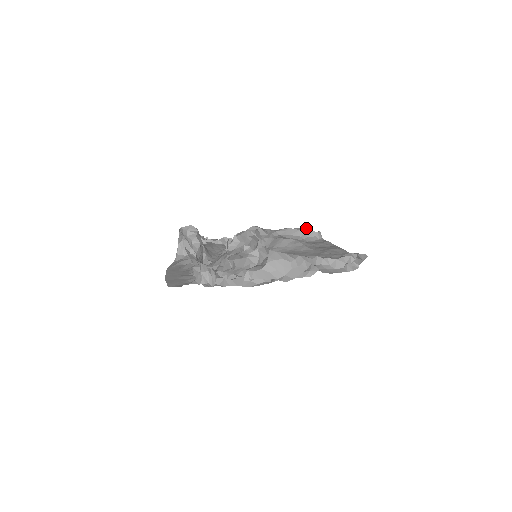
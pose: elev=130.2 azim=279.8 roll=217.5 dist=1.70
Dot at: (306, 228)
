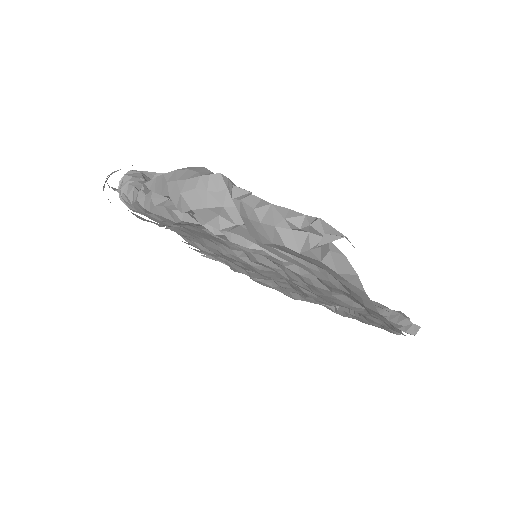
Dot at: (400, 311)
